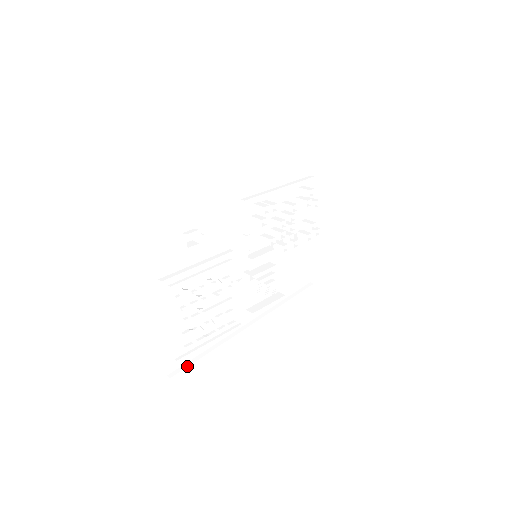
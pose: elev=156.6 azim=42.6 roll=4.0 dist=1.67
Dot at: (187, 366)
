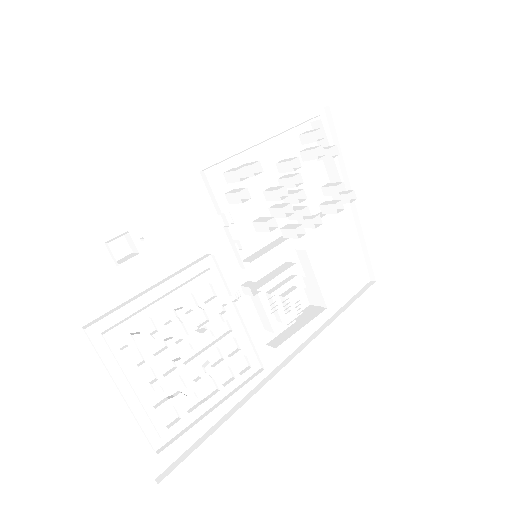
Dot at: (185, 457)
